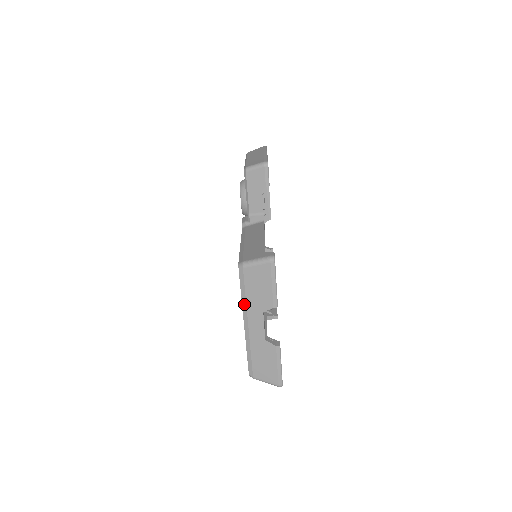
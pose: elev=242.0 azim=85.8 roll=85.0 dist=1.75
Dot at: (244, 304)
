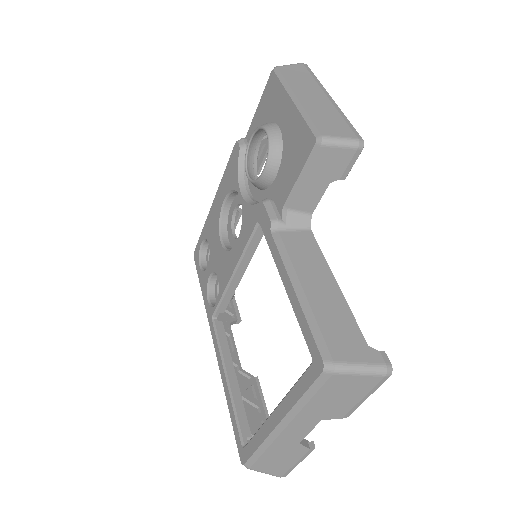
Dot at: (297, 408)
